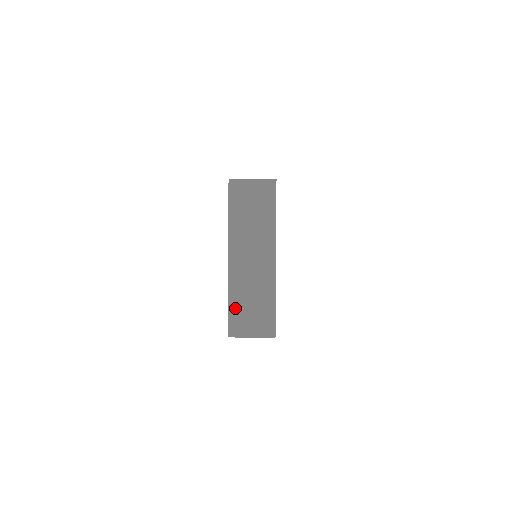
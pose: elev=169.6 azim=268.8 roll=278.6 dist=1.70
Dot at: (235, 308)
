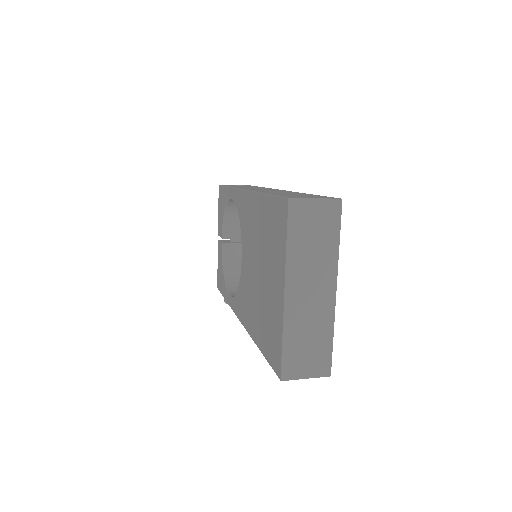
Dot at: (290, 349)
